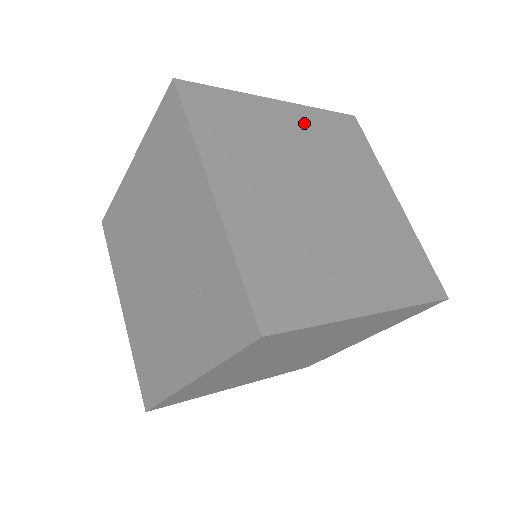
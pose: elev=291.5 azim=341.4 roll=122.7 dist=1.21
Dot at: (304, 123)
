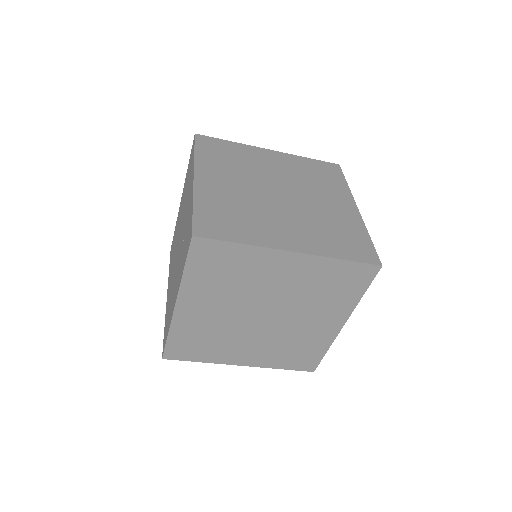
Dot at: (286, 162)
